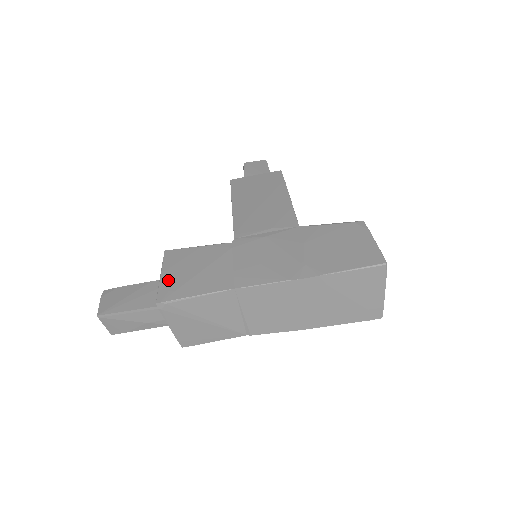
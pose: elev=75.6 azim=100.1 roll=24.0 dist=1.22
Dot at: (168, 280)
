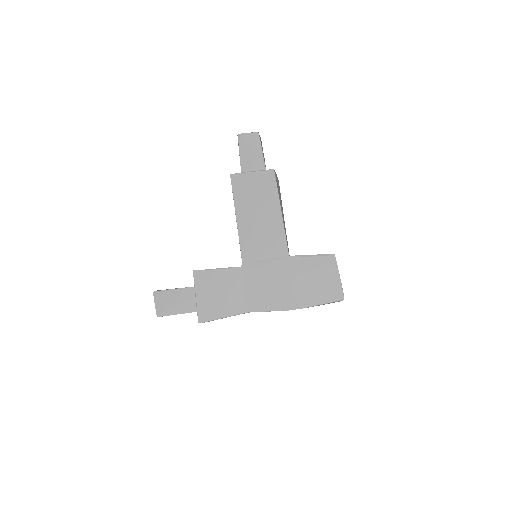
Dot at: (202, 303)
